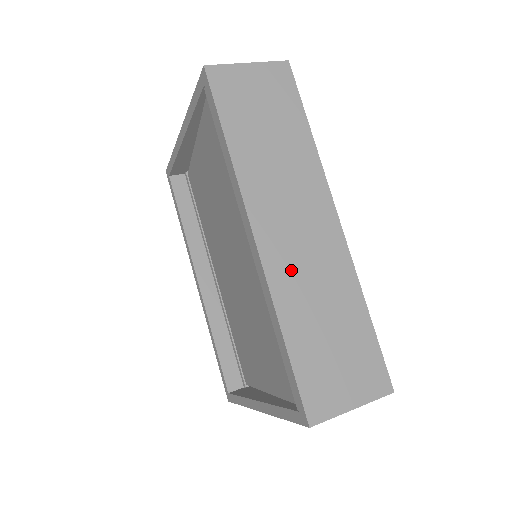
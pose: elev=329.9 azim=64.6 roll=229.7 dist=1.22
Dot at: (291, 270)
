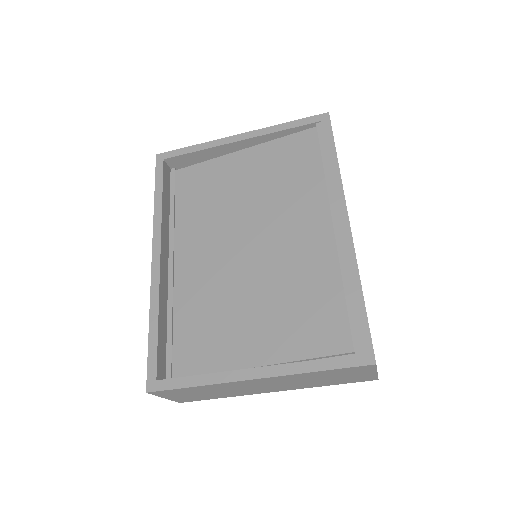
Dot at: occluded
